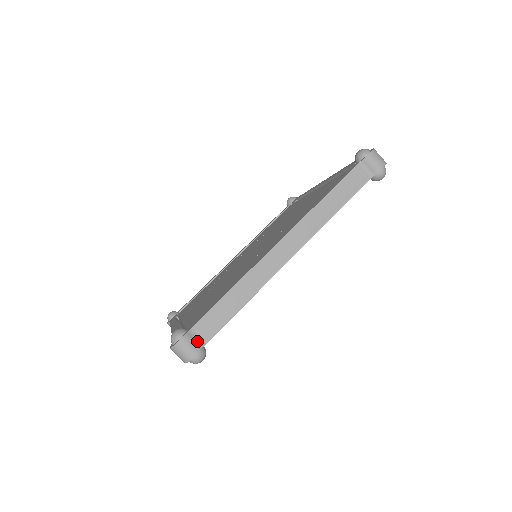
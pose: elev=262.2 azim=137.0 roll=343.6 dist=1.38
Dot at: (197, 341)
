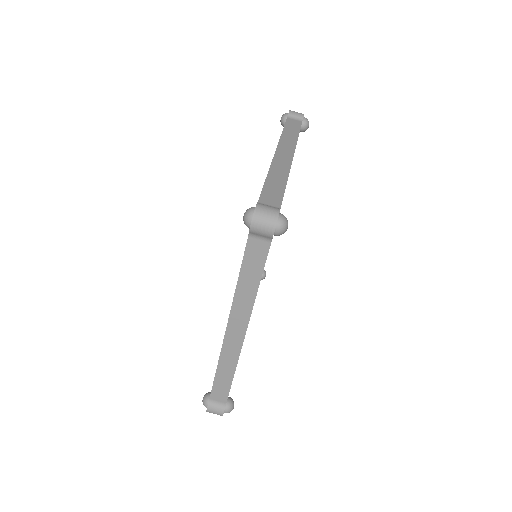
Dot at: (219, 405)
